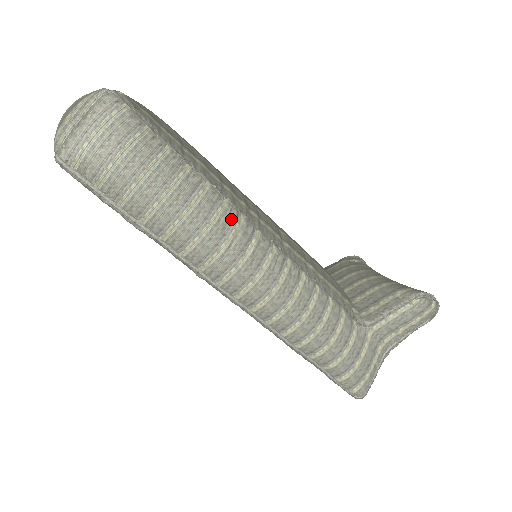
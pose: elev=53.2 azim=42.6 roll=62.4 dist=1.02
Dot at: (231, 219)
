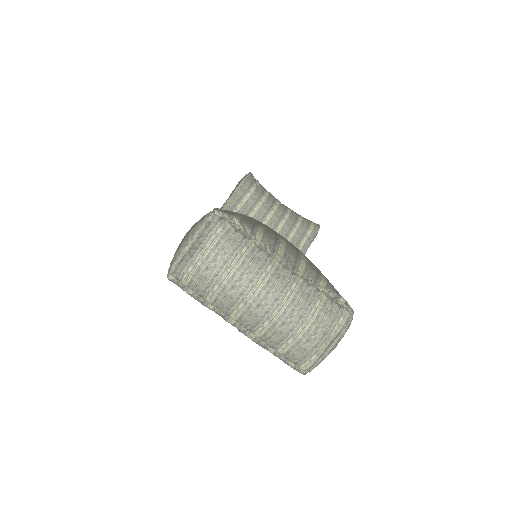
Dot at: occluded
